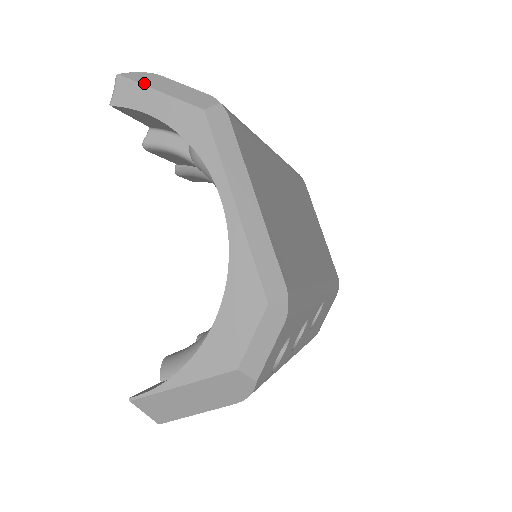
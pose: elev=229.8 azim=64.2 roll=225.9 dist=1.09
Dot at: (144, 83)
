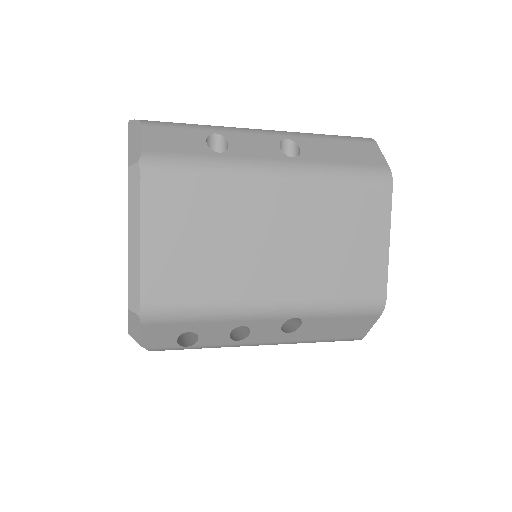
Dot at: (129, 132)
